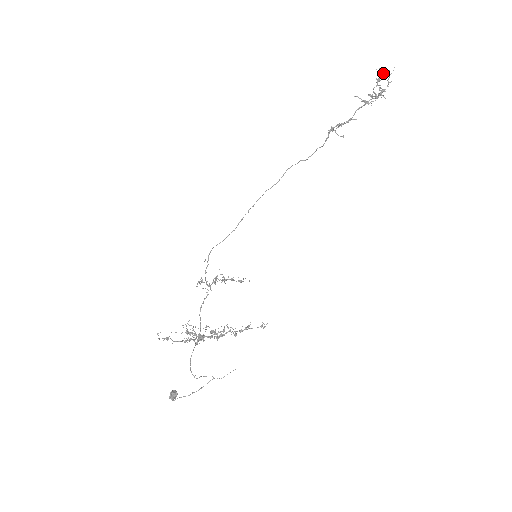
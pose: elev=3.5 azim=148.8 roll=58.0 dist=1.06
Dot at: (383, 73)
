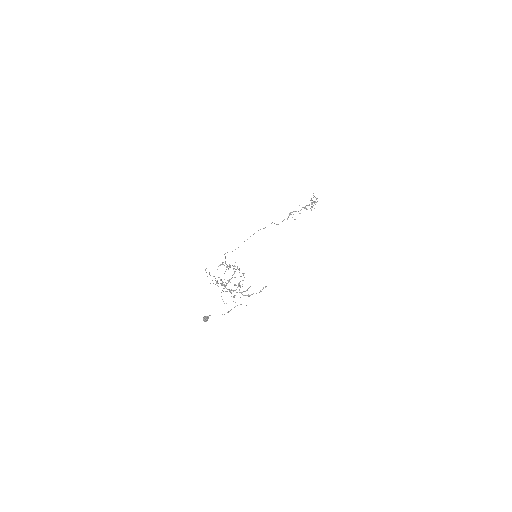
Dot at: (314, 196)
